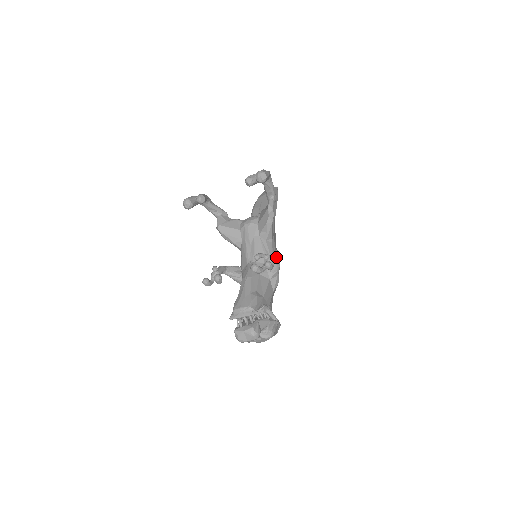
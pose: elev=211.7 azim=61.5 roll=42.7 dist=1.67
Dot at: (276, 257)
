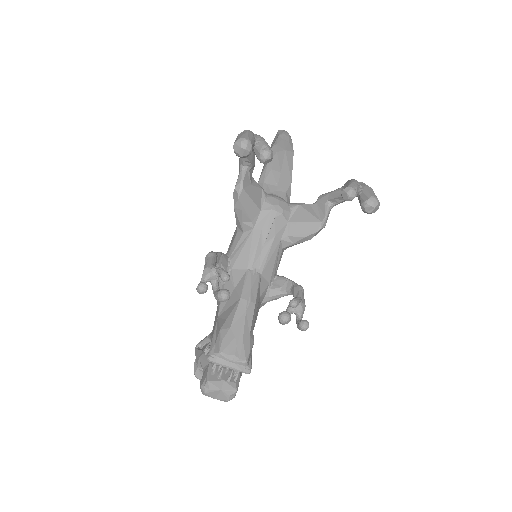
Dot at: occluded
